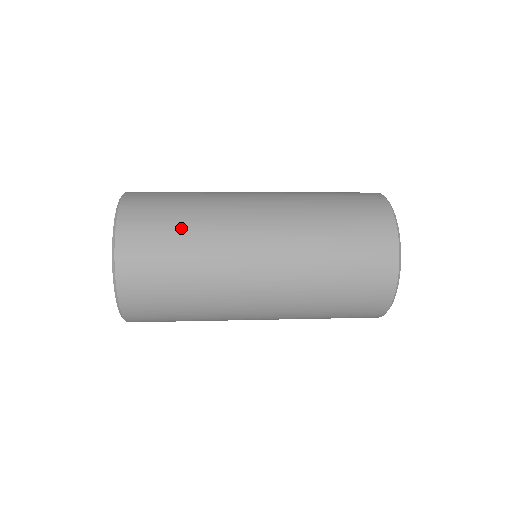
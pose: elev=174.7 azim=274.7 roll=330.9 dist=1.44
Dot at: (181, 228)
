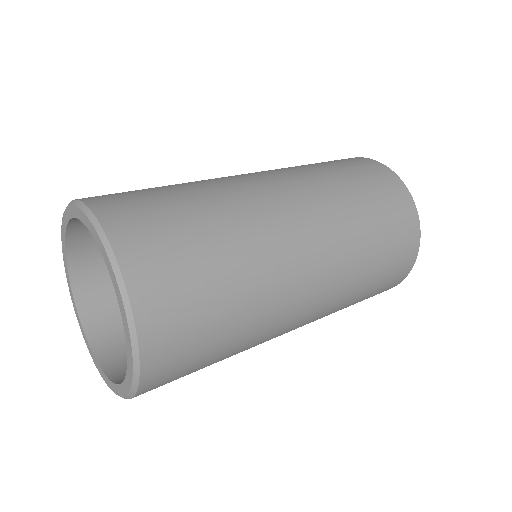
Dot at: (220, 268)
